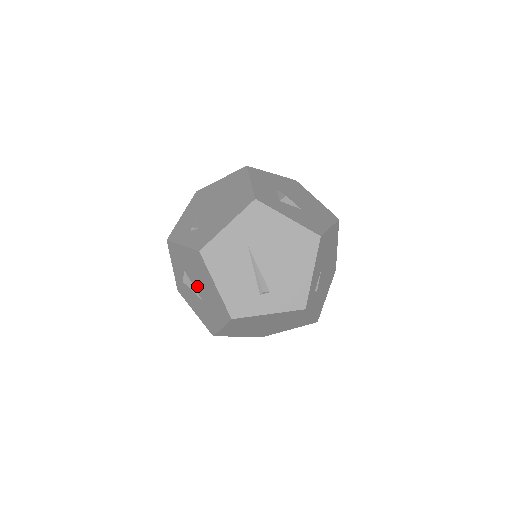
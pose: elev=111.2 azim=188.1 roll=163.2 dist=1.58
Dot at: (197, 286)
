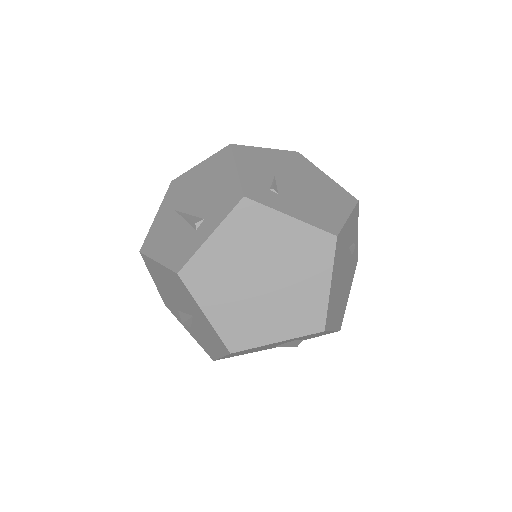
Dot at: (180, 305)
